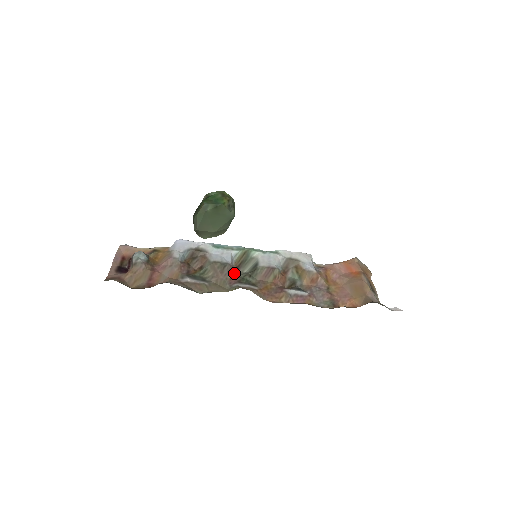
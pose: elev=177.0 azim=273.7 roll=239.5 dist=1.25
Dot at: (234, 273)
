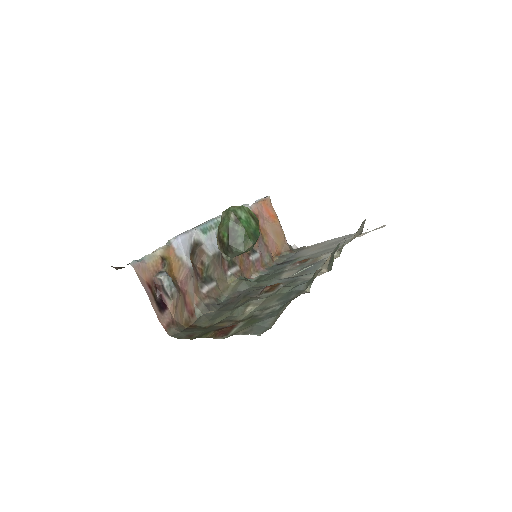
Dot at: (223, 258)
